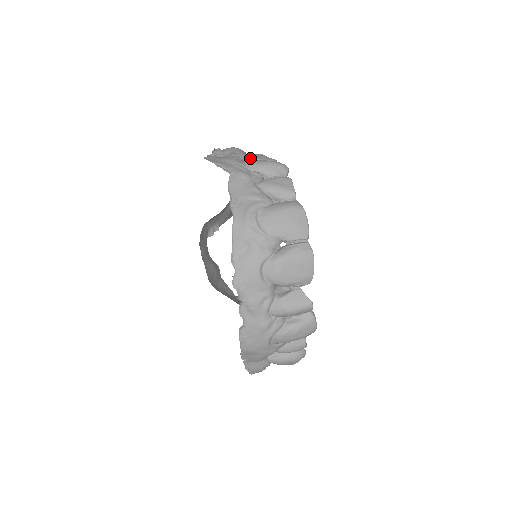
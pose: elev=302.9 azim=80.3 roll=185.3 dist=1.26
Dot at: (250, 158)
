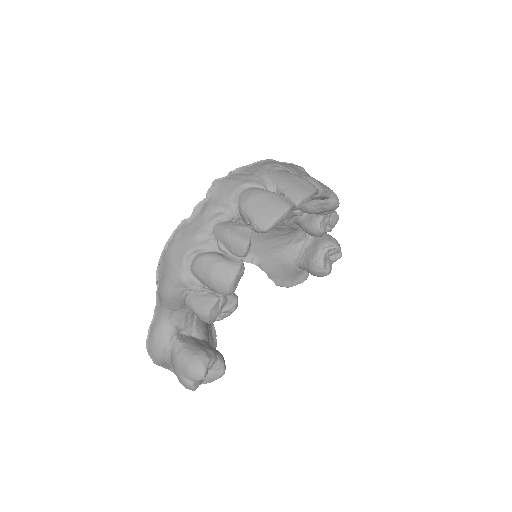
Dot at: occluded
